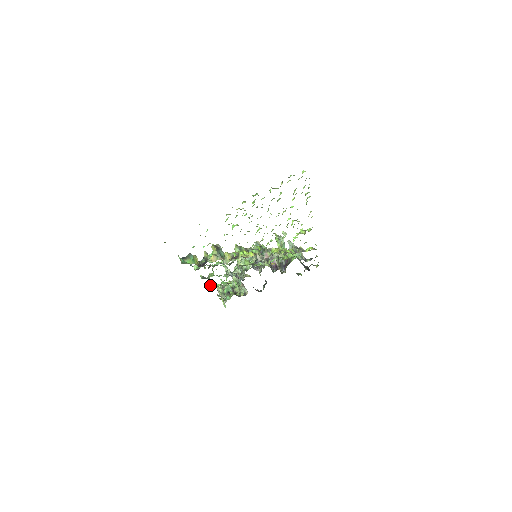
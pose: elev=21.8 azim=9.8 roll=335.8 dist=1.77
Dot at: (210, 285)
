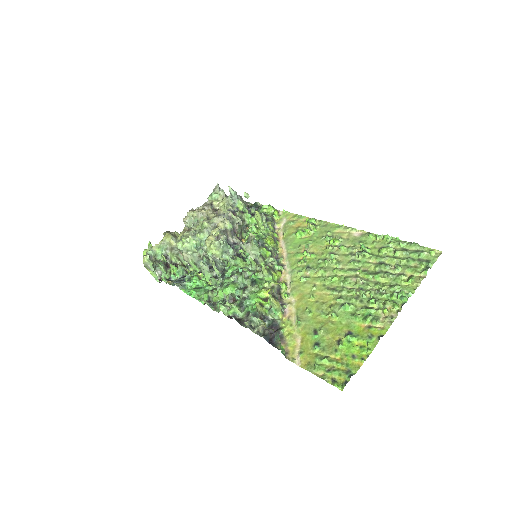
Dot at: (179, 286)
